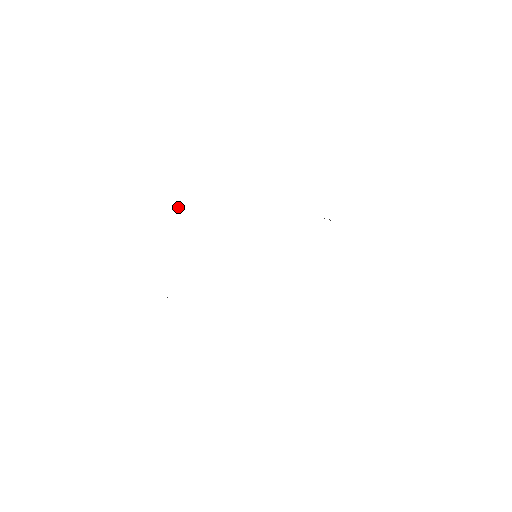
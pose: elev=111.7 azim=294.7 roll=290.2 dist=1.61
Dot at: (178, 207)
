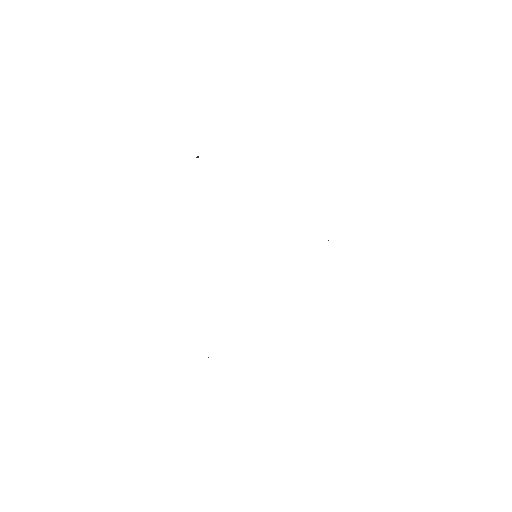
Dot at: occluded
